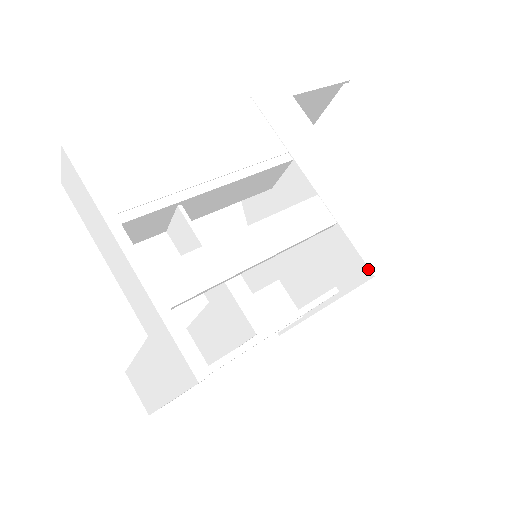
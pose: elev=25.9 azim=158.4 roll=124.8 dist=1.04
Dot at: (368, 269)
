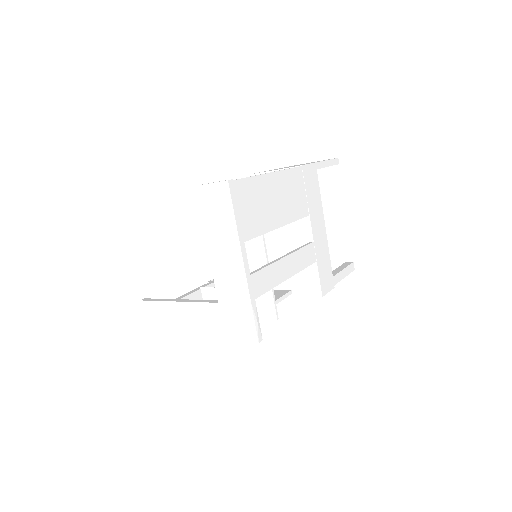
Dot at: (321, 292)
